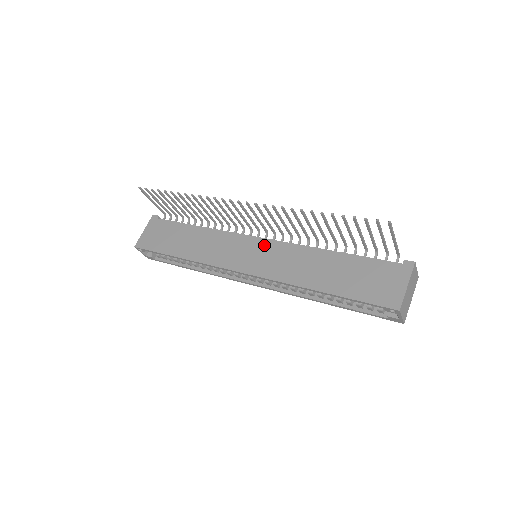
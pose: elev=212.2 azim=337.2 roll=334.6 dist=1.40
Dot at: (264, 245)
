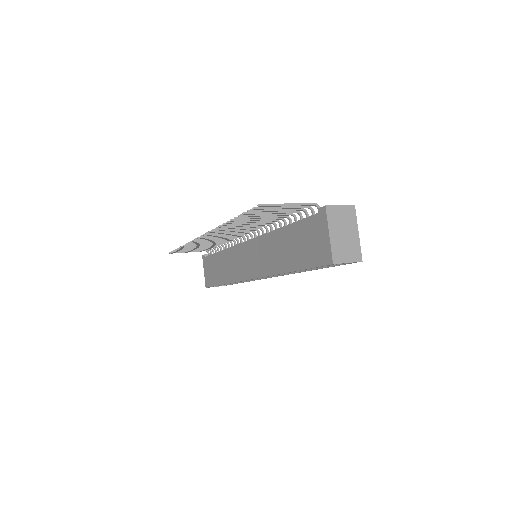
Dot at: (251, 247)
